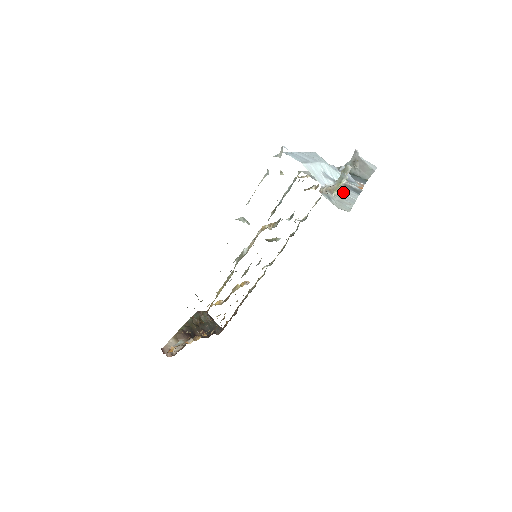
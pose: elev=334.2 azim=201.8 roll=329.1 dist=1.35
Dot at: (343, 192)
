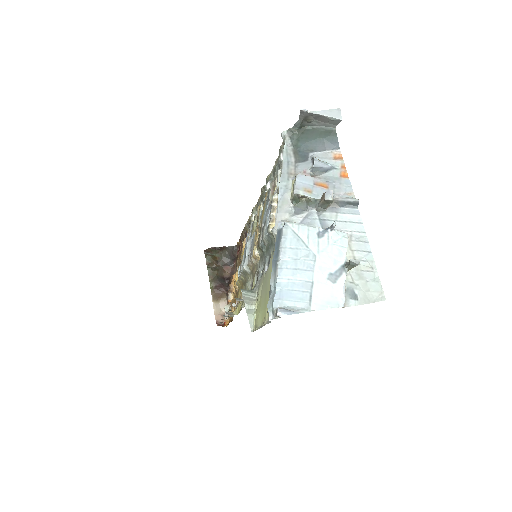
Dot at: occluded
